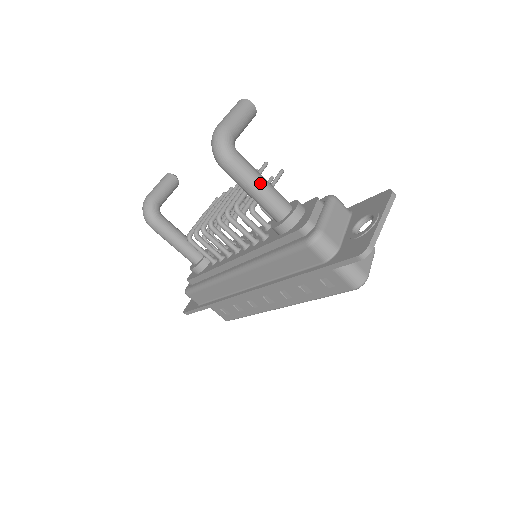
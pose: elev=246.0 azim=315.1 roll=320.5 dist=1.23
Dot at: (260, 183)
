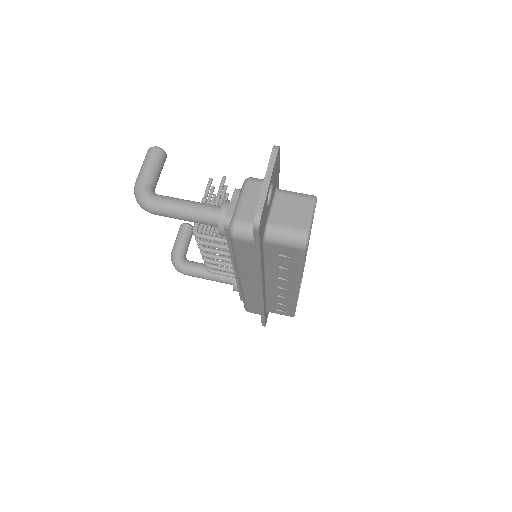
Dot at: (183, 208)
